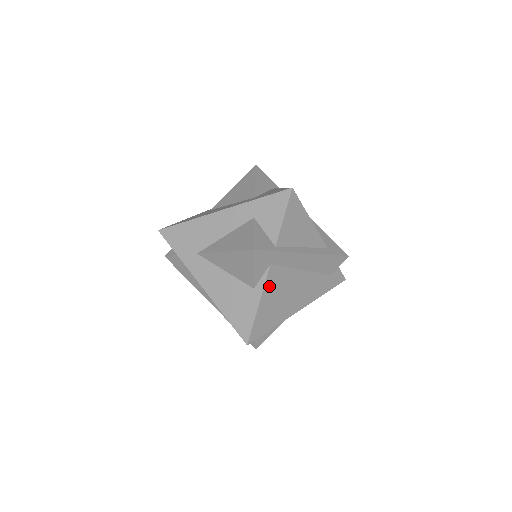
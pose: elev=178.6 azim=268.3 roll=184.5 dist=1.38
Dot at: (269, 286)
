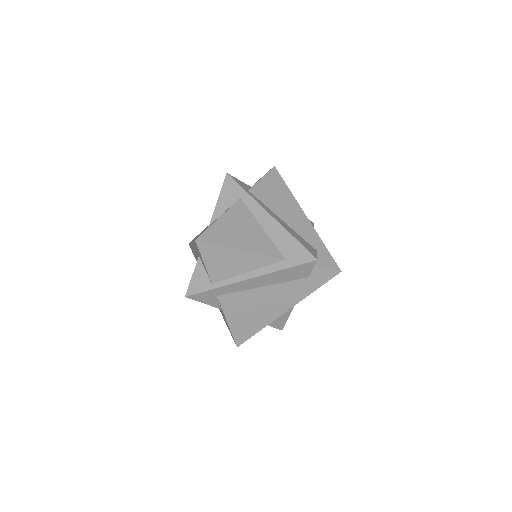
Dot at: (229, 309)
